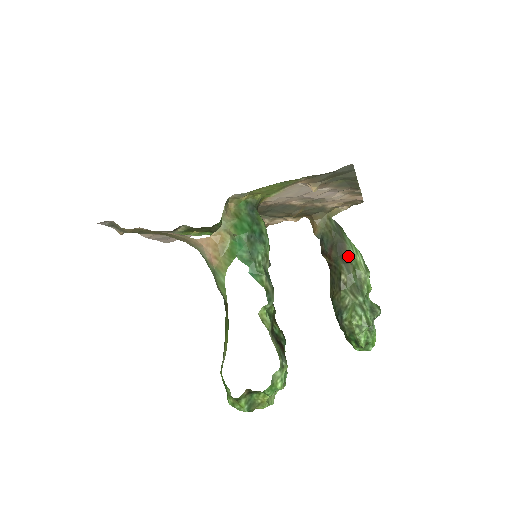
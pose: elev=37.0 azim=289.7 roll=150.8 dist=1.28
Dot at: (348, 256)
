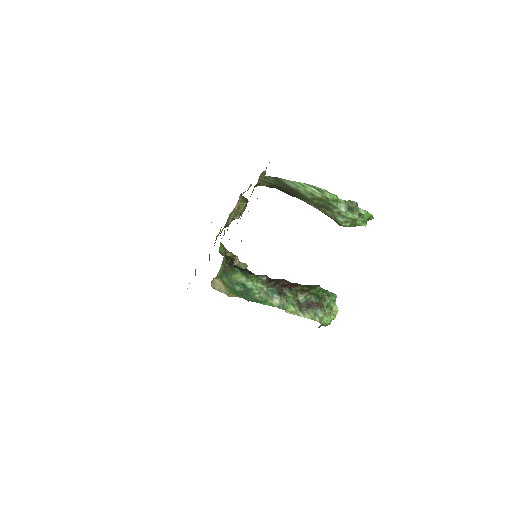
Dot at: (301, 194)
